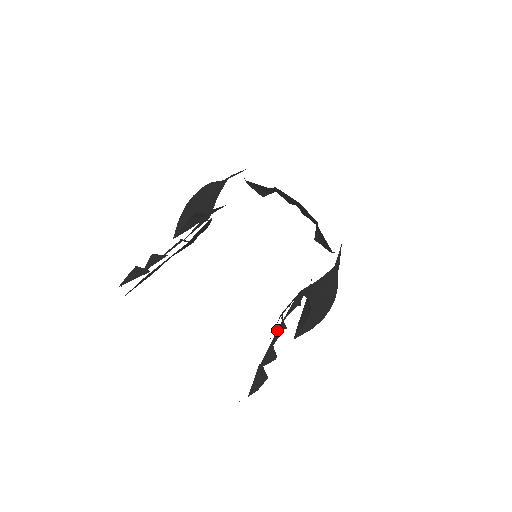
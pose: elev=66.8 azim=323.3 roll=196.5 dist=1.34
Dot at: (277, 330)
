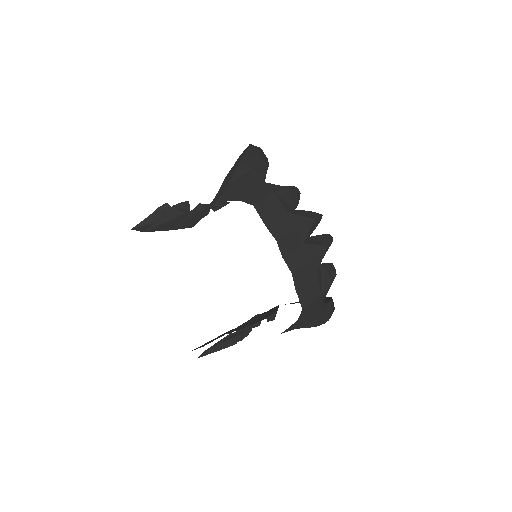
Dot at: (223, 340)
